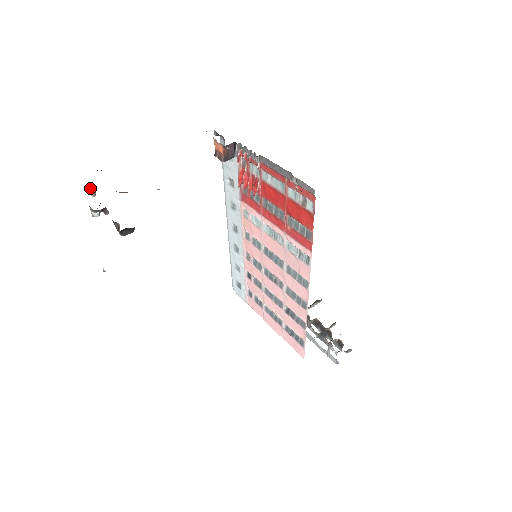
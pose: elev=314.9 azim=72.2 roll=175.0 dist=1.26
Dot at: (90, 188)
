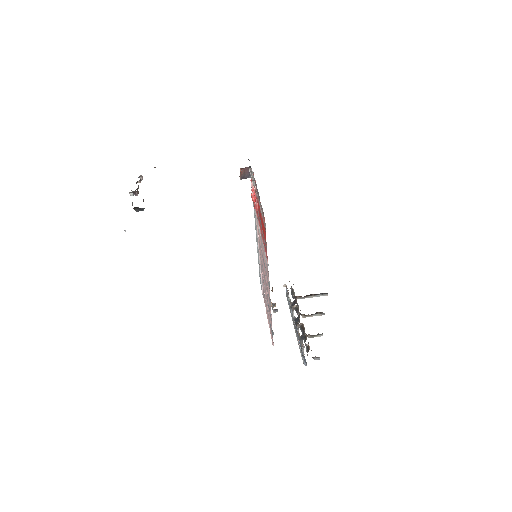
Dot at: (141, 177)
